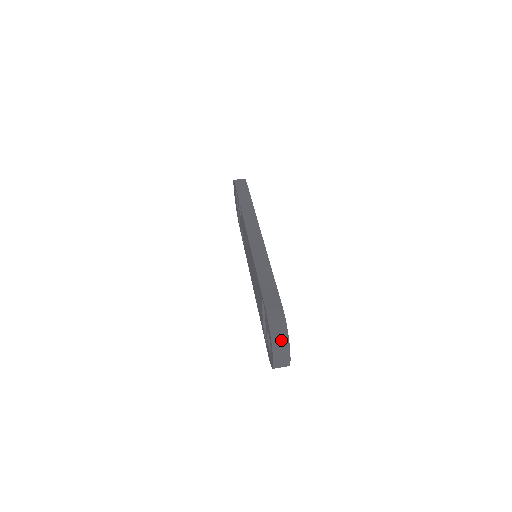
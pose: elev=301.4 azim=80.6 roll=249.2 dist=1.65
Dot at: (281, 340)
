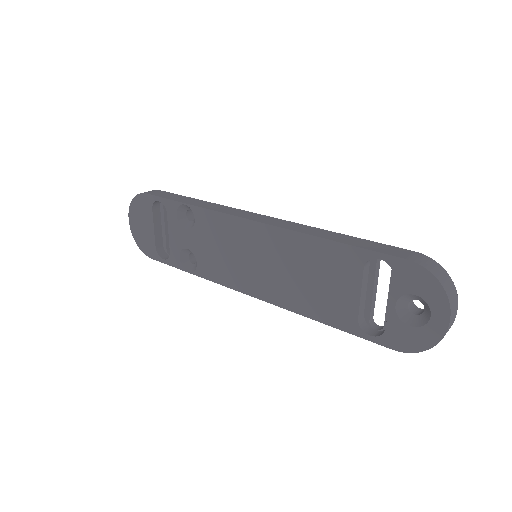
Dot at: (450, 286)
